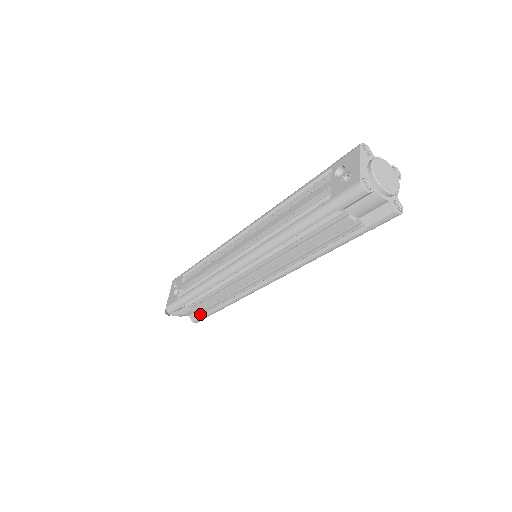
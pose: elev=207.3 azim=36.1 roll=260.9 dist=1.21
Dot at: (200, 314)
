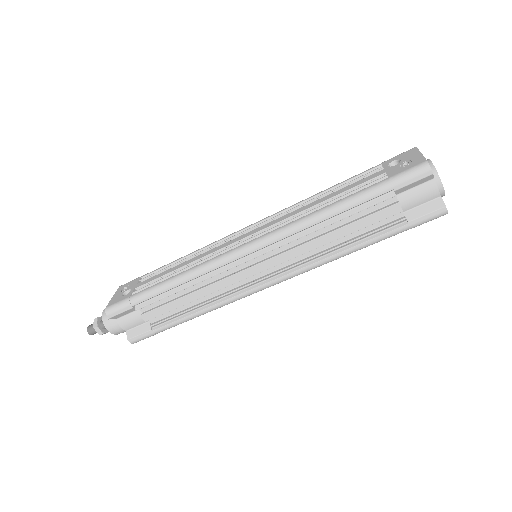
Dot at: (146, 328)
